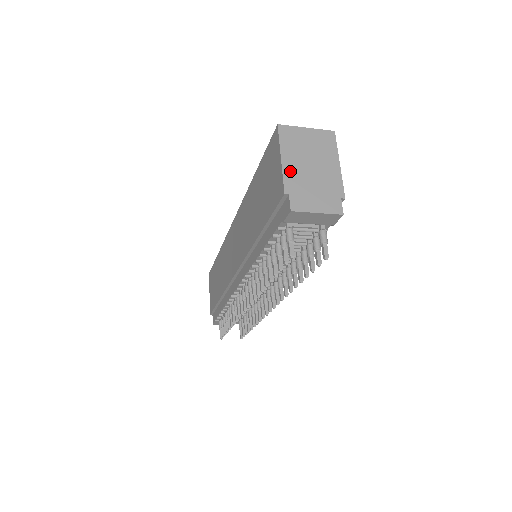
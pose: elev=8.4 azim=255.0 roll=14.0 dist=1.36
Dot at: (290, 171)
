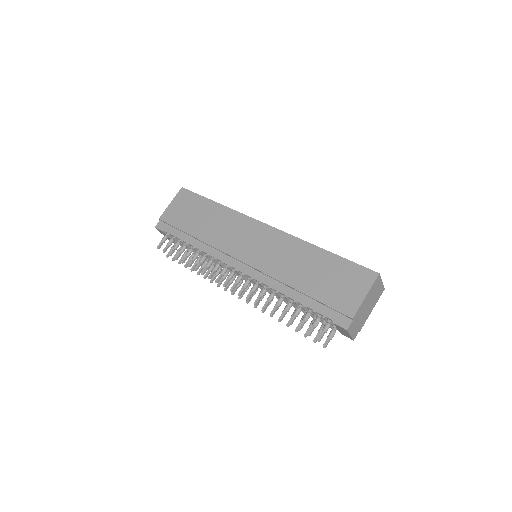
Dot at: (362, 306)
